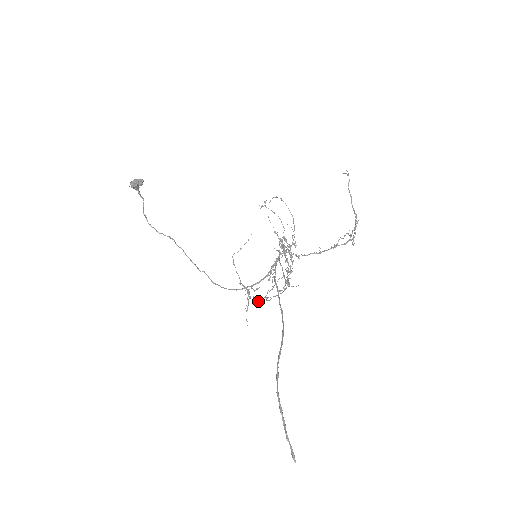
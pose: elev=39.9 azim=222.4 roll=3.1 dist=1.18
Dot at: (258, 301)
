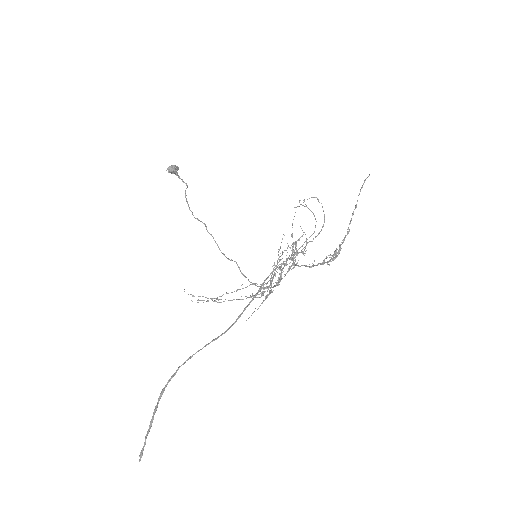
Dot at: occluded
